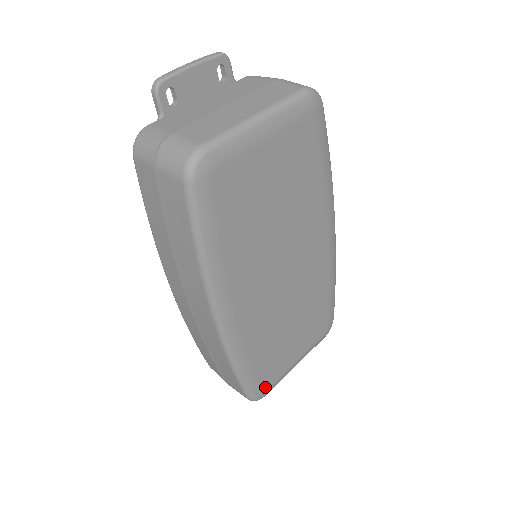
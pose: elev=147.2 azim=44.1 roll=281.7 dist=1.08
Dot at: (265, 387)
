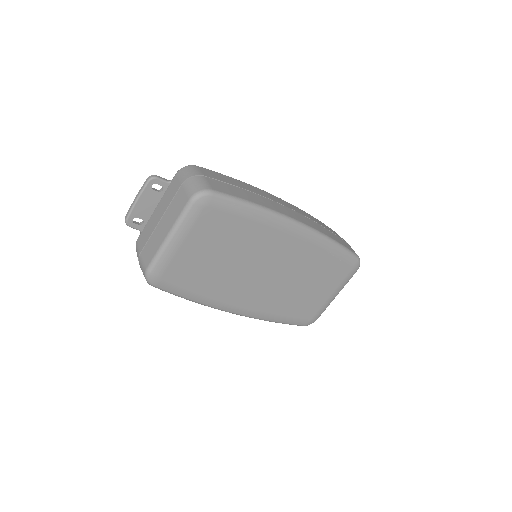
Dot at: (309, 319)
